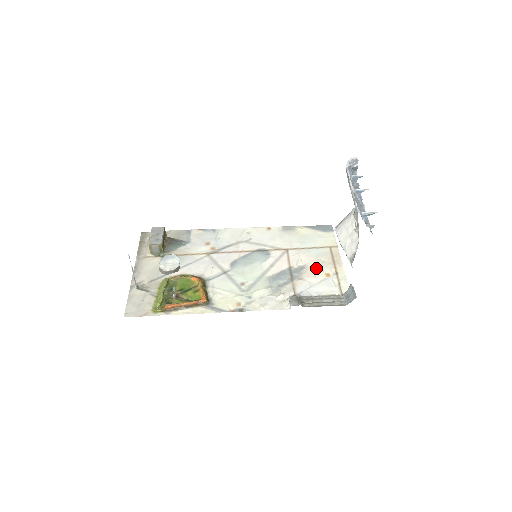
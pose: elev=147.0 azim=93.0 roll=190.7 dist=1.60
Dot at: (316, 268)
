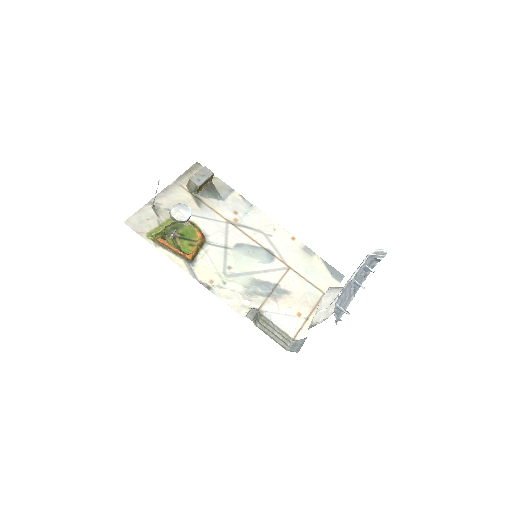
Dot at: (296, 302)
